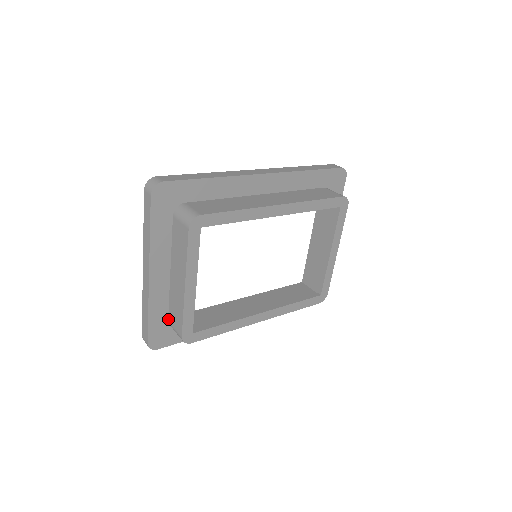
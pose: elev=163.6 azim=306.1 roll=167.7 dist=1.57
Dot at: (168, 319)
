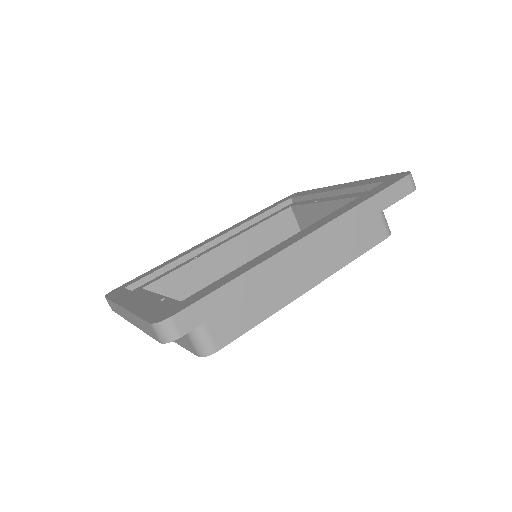
Dot at: occluded
